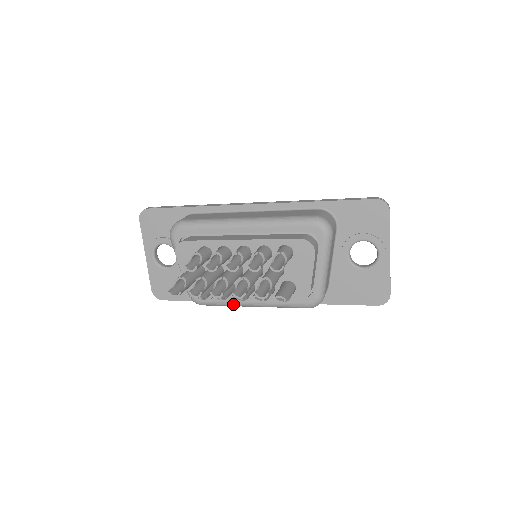
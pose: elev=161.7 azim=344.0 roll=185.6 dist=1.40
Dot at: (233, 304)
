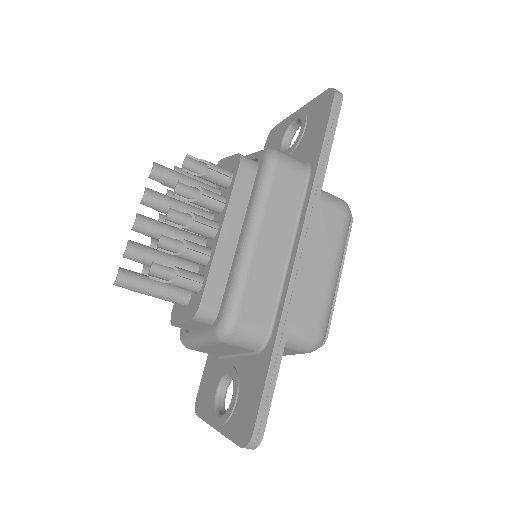
Dot at: (238, 265)
